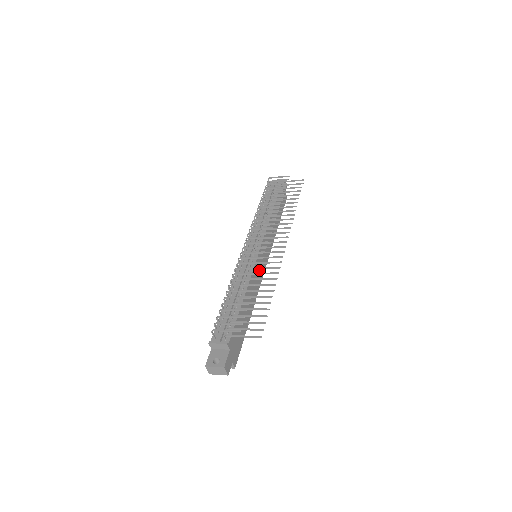
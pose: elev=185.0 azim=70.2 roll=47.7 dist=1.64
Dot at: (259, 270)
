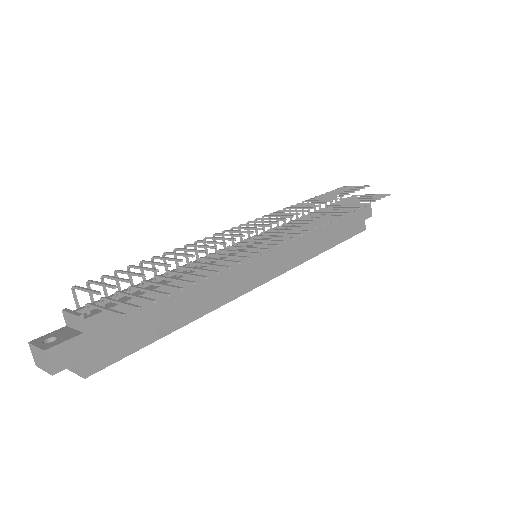
Dot at: (246, 272)
